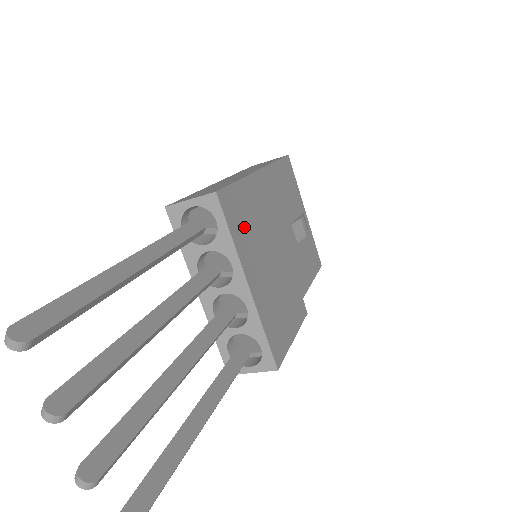
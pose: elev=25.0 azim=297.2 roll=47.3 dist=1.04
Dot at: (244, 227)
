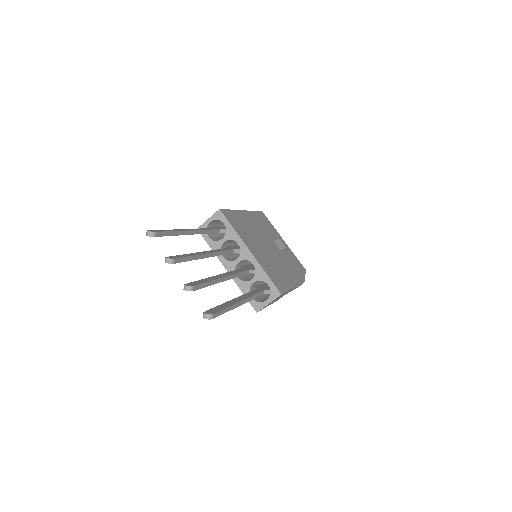
Dot at: (240, 228)
